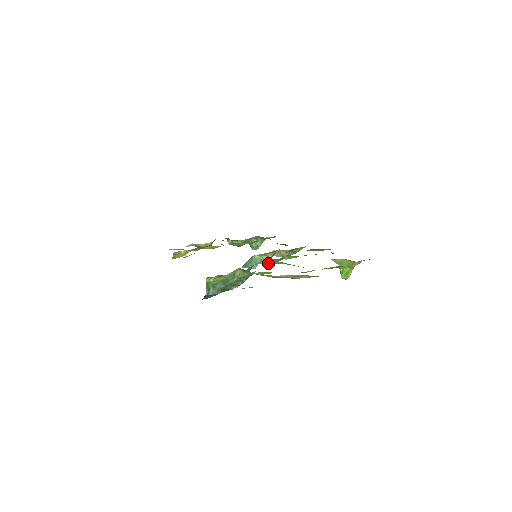
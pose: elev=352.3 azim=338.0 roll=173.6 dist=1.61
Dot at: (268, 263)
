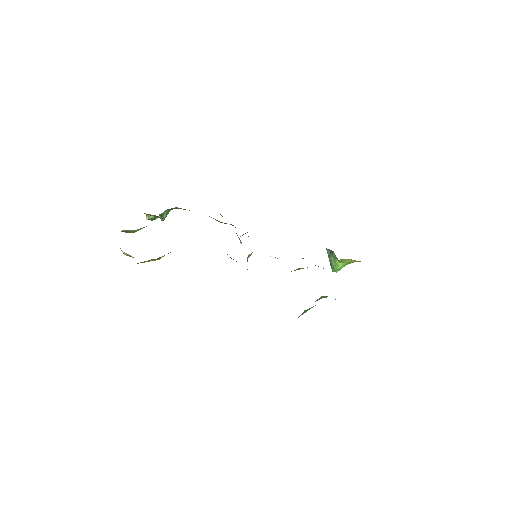
Dot at: (294, 270)
